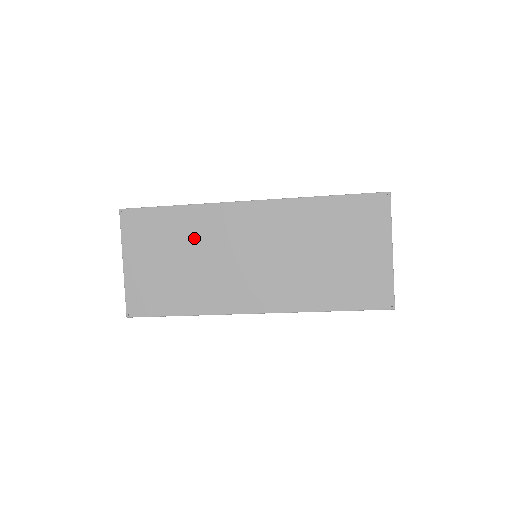
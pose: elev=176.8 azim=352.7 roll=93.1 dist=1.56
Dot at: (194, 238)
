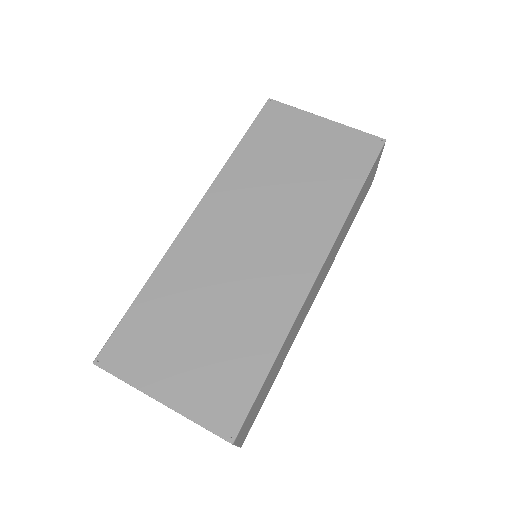
Dot at: (190, 291)
